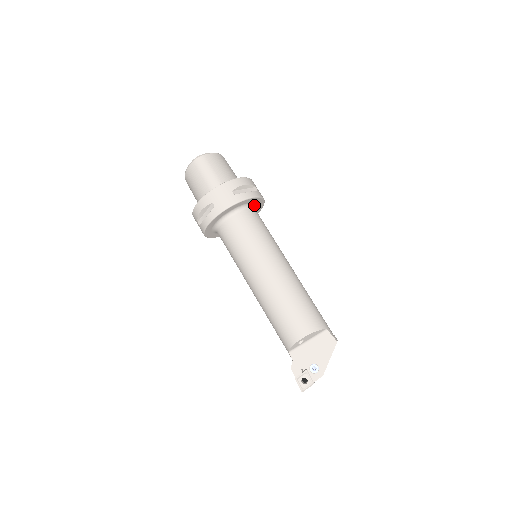
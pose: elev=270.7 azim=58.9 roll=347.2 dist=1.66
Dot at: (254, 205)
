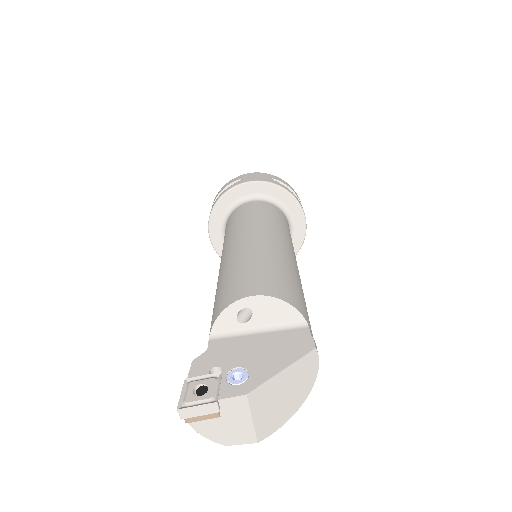
Dot at: (290, 221)
